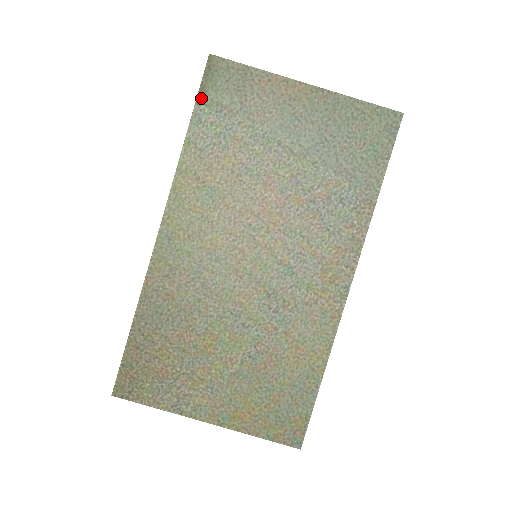
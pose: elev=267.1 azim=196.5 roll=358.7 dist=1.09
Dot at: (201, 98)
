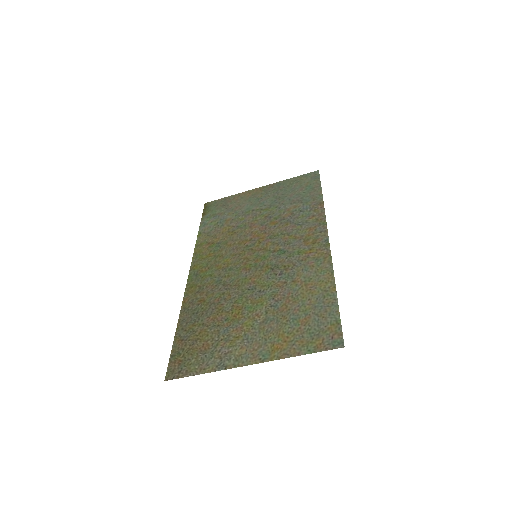
Dot at: (204, 217)
